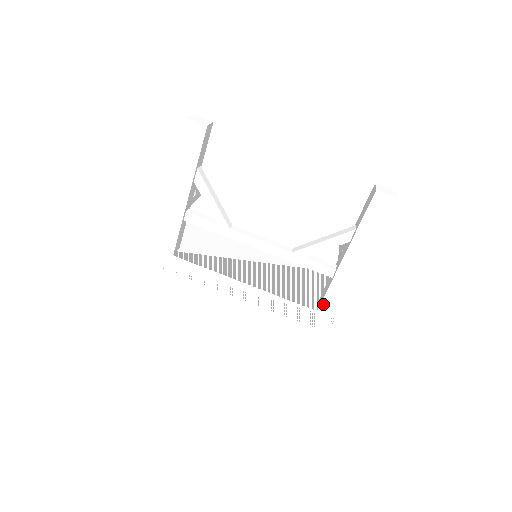
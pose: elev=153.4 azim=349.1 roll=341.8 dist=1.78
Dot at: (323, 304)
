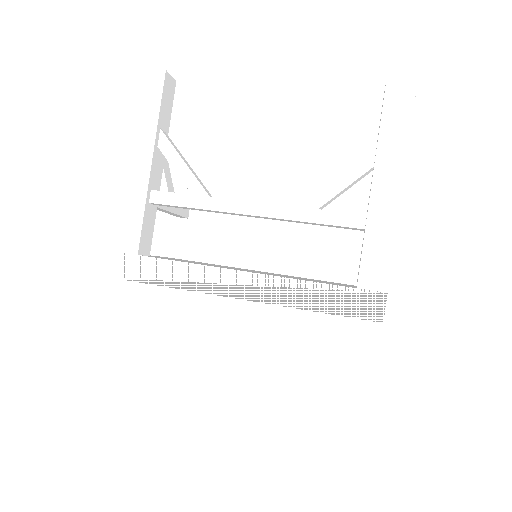
Dot at: (362, 273)
